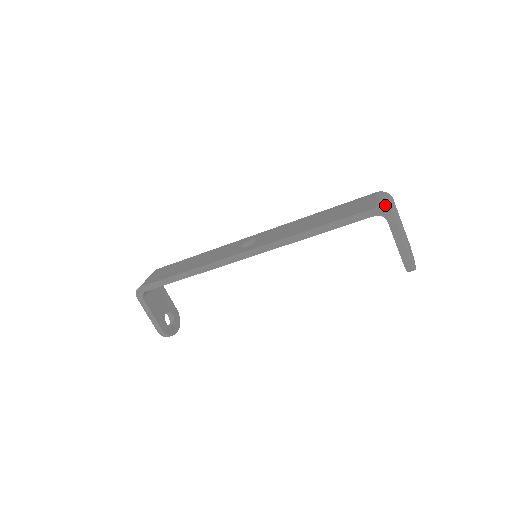
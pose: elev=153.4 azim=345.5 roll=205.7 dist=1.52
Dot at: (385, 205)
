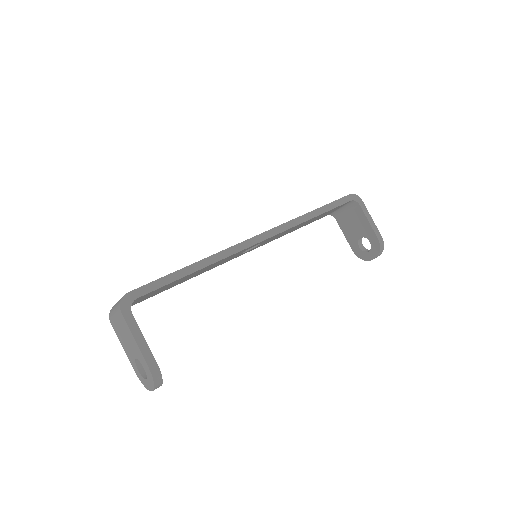
Dot at: occluded
